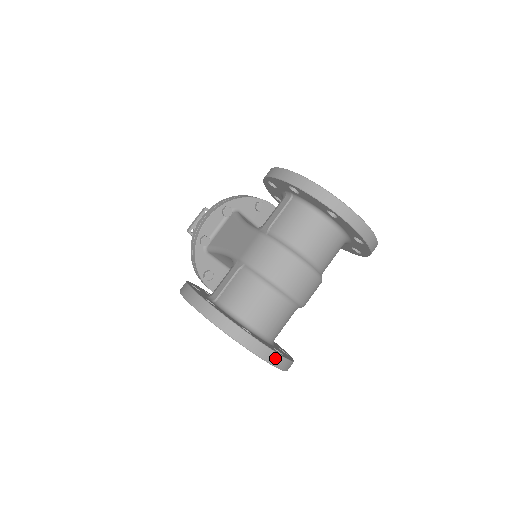
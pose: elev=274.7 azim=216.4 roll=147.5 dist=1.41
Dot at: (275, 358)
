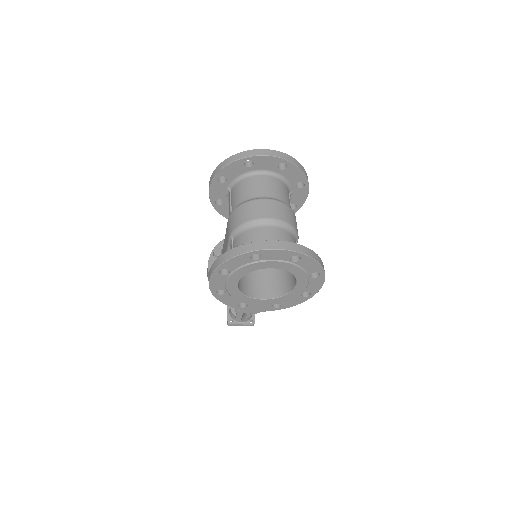
Dot at: (288, 245)
